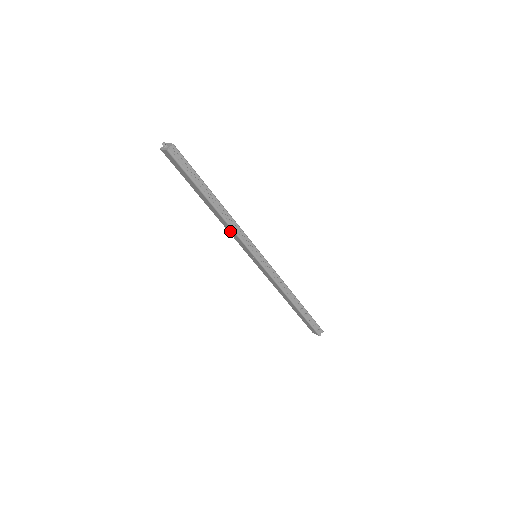
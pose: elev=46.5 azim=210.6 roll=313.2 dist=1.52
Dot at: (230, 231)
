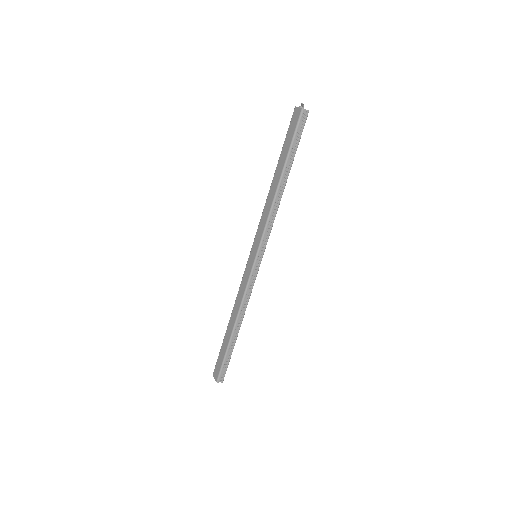
Dot at: (265, 215)
